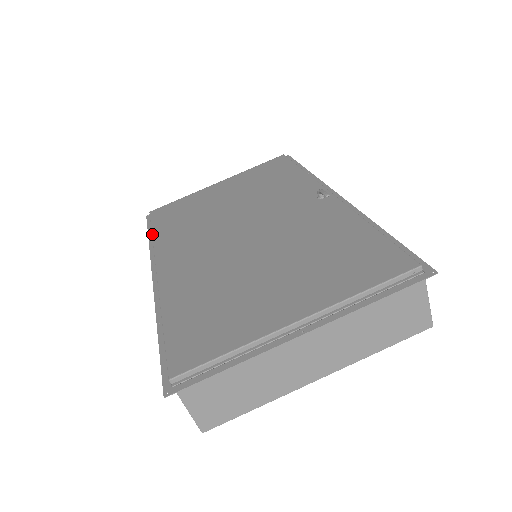
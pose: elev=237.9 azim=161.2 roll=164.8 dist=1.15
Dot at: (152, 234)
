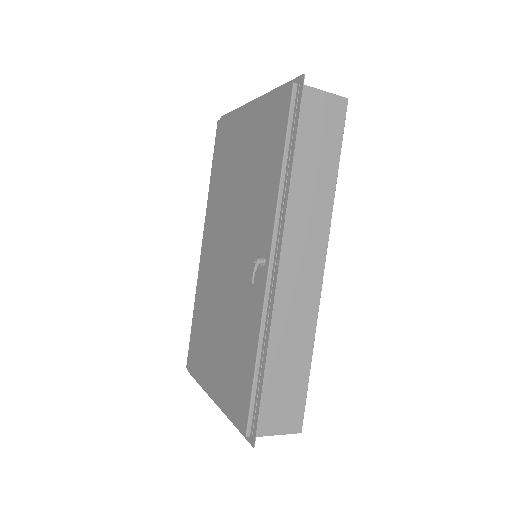
Dot at: (210, 179)
